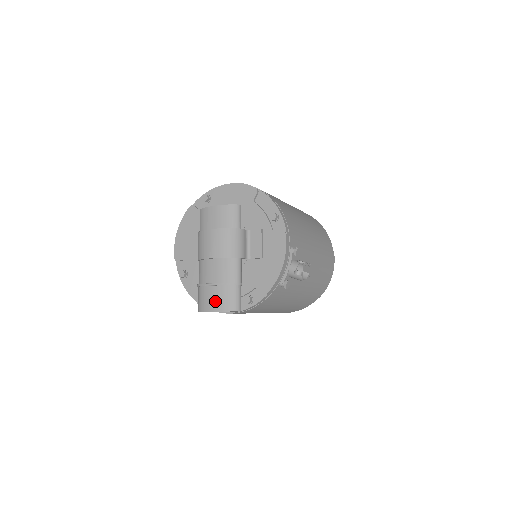
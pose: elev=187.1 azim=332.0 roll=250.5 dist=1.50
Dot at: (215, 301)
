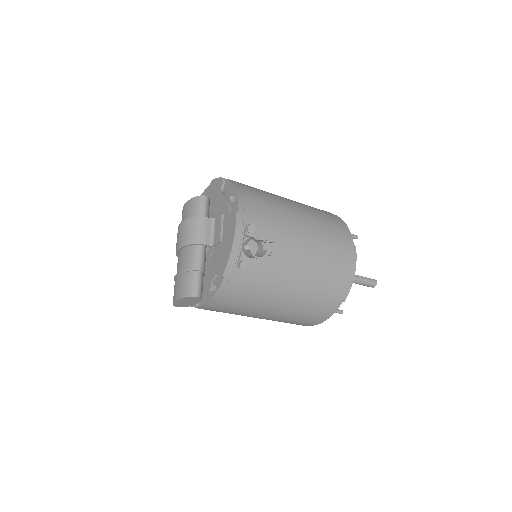
Dot at: (178, 290)
